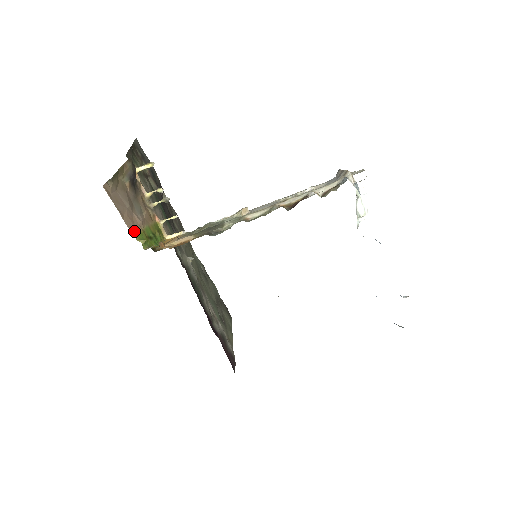
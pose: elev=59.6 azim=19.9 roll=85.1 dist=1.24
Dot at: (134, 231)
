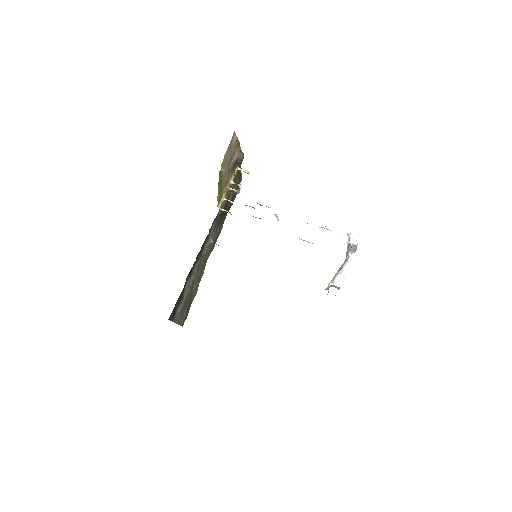
Dot at: (223, 163)
